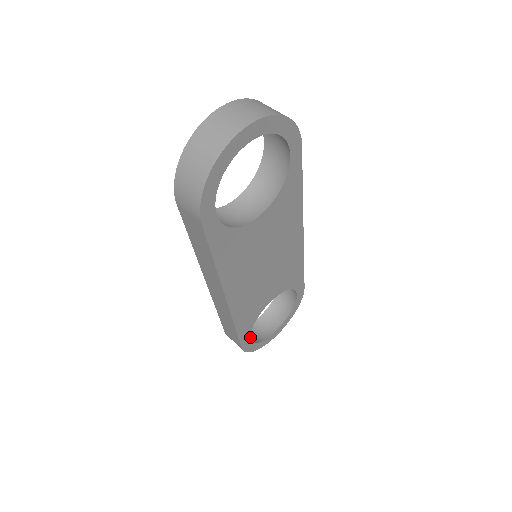
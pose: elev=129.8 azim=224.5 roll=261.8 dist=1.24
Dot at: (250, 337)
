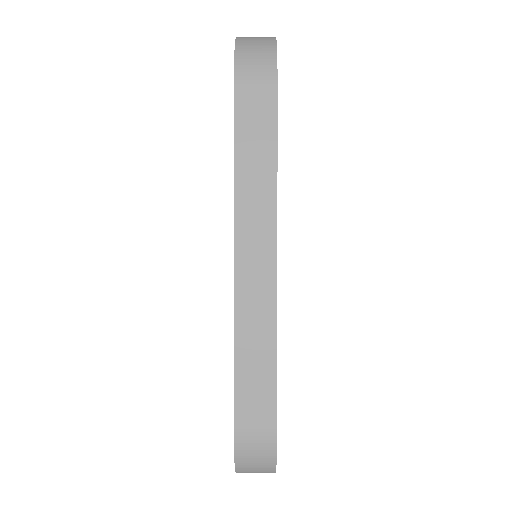
Dot at: occluded
